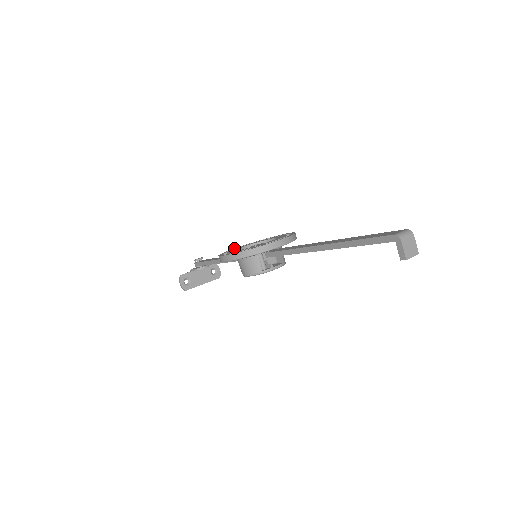
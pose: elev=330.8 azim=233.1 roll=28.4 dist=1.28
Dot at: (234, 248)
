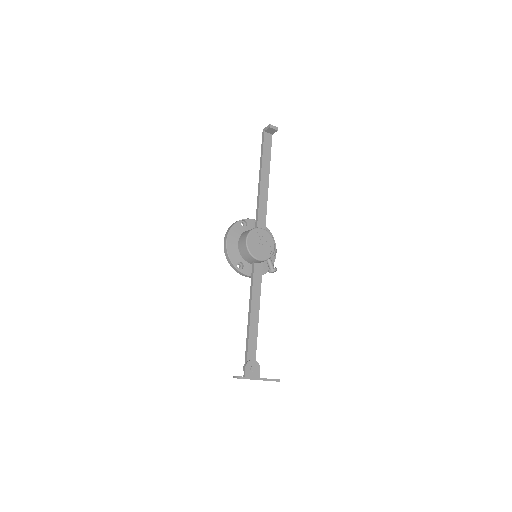
Dot at: occluded
